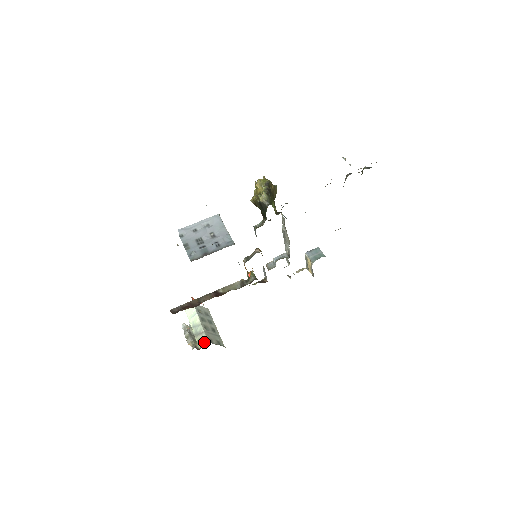
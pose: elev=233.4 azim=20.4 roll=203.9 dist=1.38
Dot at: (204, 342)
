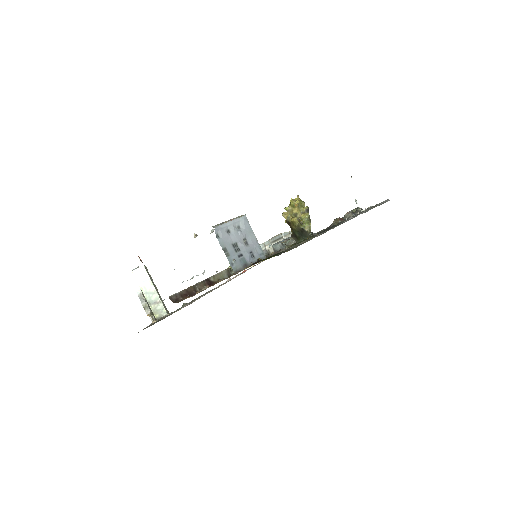
Dot at: (162, 313)
